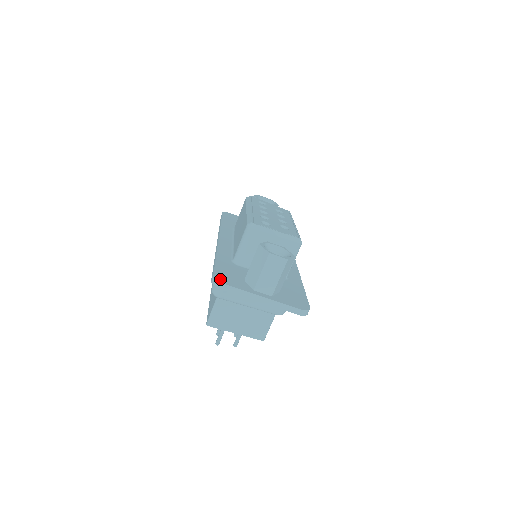
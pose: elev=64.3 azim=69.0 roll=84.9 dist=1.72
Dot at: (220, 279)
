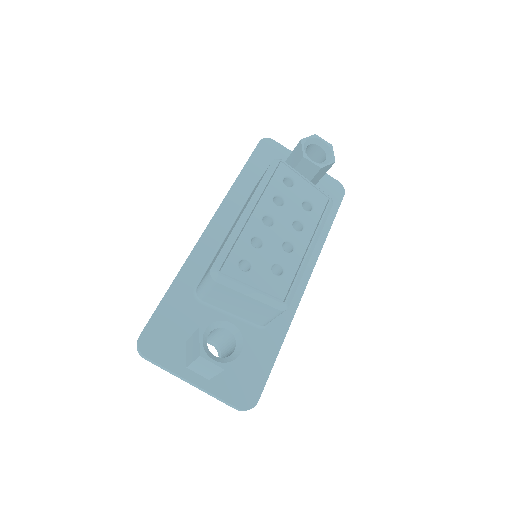
Dot at: (145, 345)
